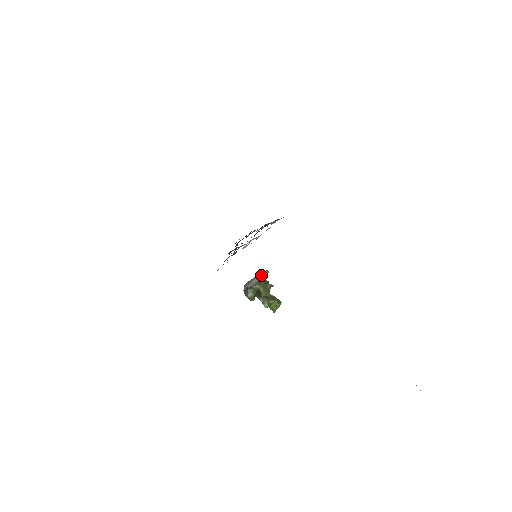
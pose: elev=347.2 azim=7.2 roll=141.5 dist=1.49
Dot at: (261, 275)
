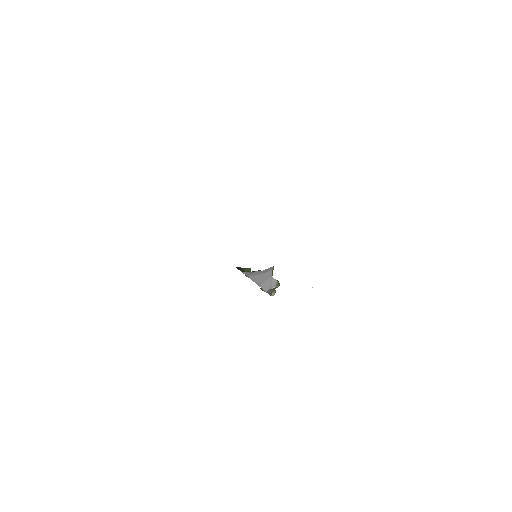
Dot at: (271, 273)
